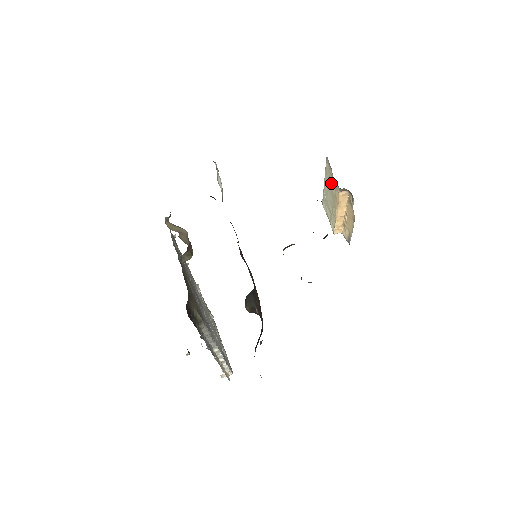
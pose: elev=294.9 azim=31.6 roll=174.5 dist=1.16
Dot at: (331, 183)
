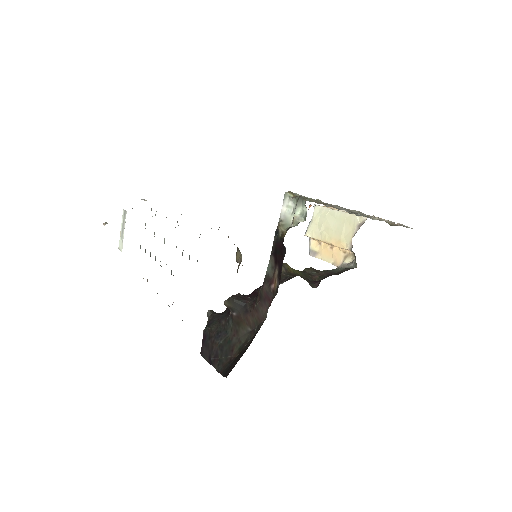
Dot at: (346, 229)
